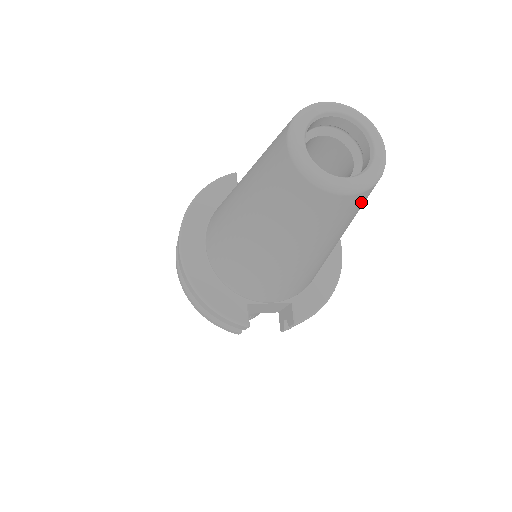
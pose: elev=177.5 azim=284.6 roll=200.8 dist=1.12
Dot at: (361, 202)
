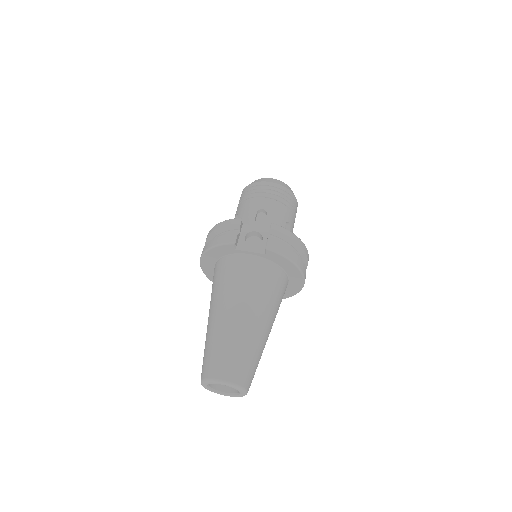
Dot at: occluded
